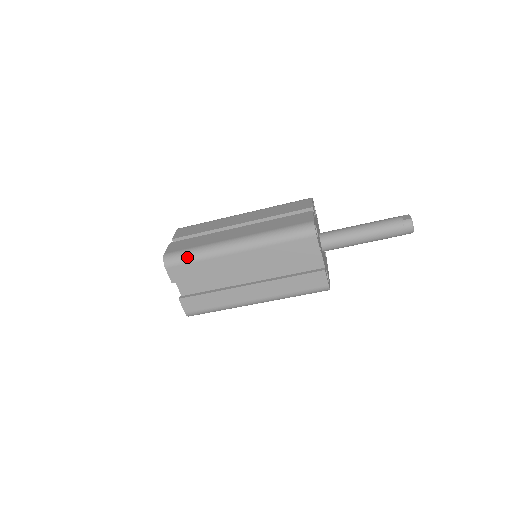
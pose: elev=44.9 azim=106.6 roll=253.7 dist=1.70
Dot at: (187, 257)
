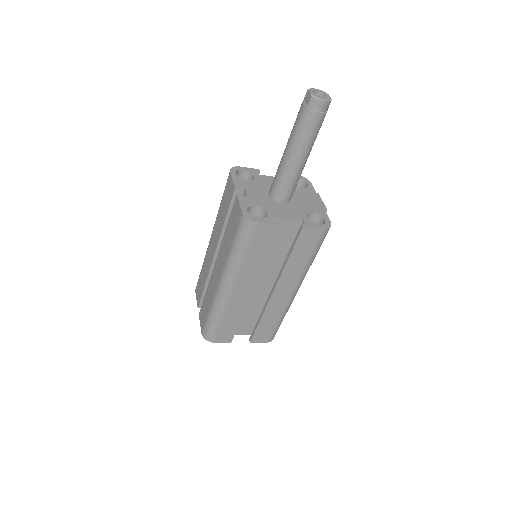
Dot at: (213, 325)
